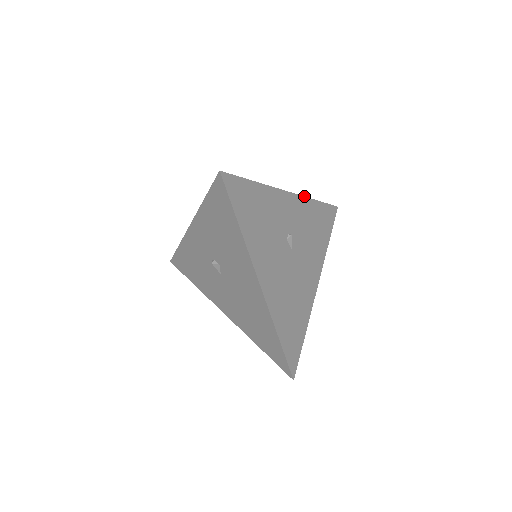
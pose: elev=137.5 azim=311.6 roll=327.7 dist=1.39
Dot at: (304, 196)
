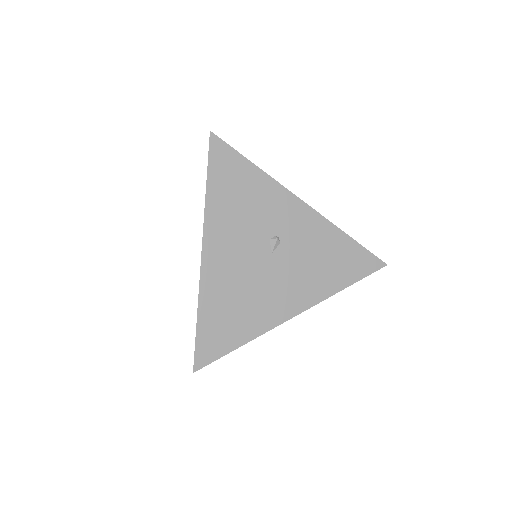
Dot at: occluded
